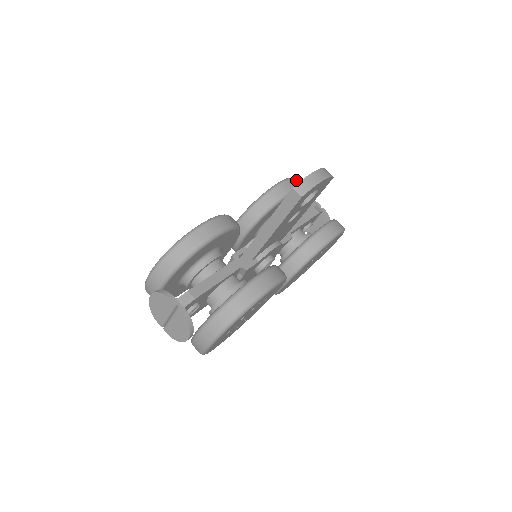
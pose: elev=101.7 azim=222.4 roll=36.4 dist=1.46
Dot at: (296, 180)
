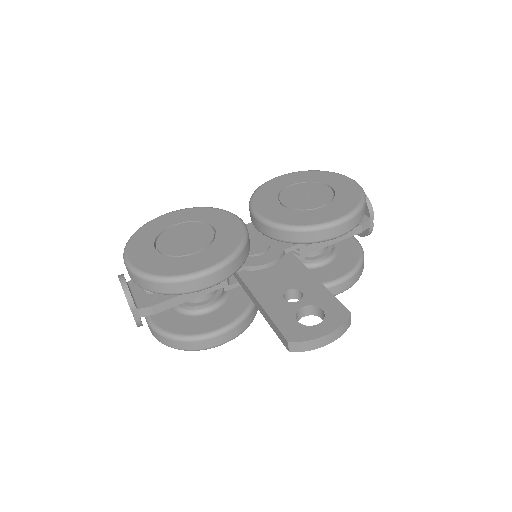
Dot at: (358, 217)
